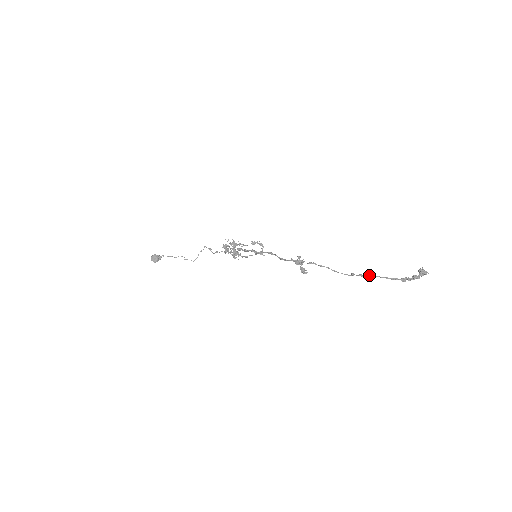
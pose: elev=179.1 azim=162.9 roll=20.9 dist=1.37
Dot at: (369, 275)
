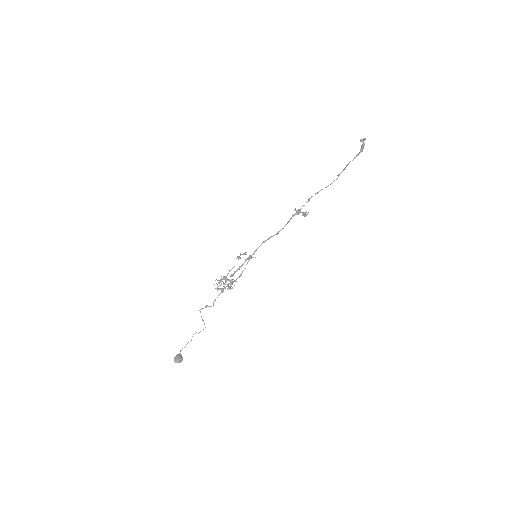
Dot at: (348, 164)
